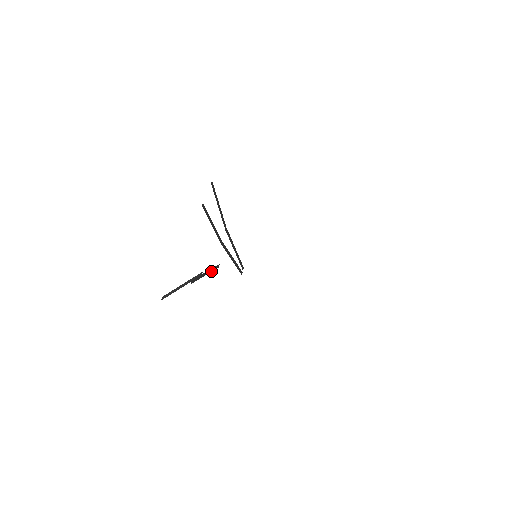
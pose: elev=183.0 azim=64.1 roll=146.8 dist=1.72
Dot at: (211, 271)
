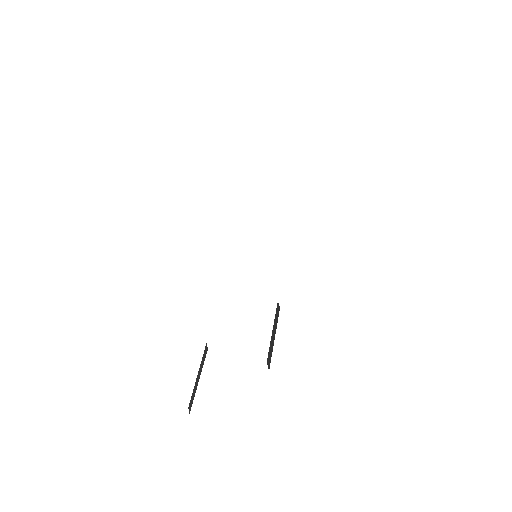
Dot at: occluded
